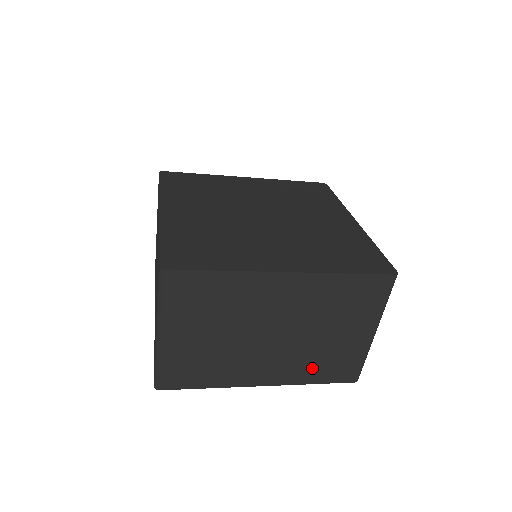
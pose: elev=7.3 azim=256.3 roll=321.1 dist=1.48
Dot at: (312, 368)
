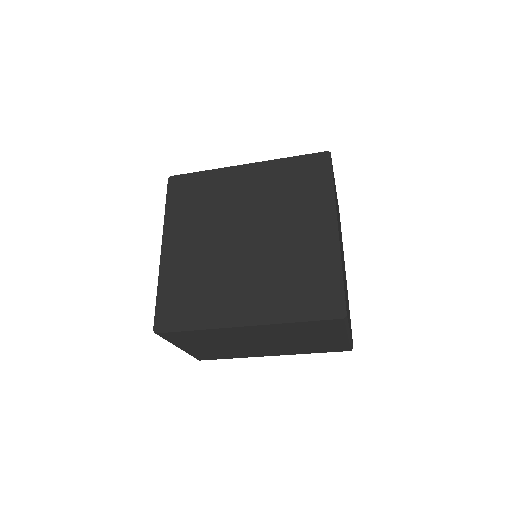
Dot at: (306, 349)
